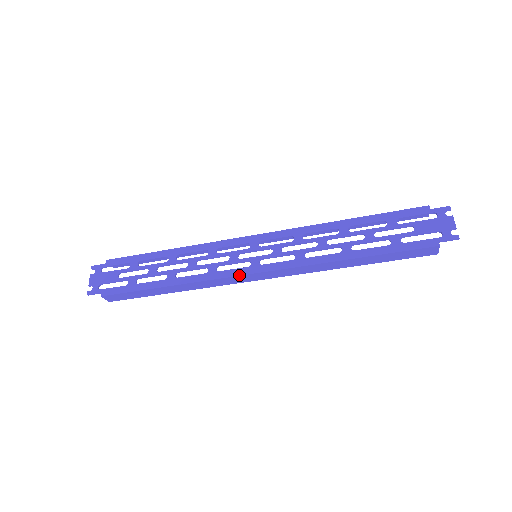
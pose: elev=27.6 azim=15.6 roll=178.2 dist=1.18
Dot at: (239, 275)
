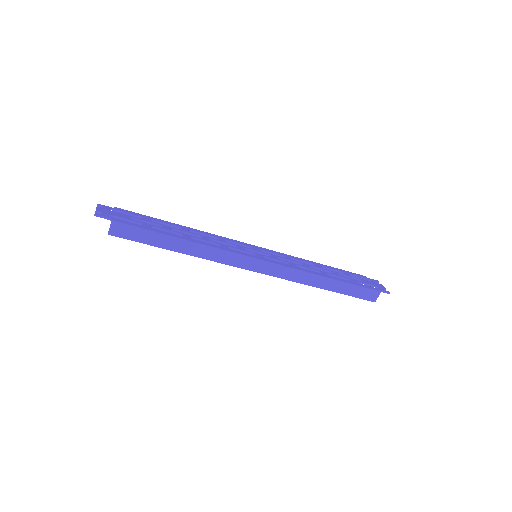
Dot at: (249, 256)
